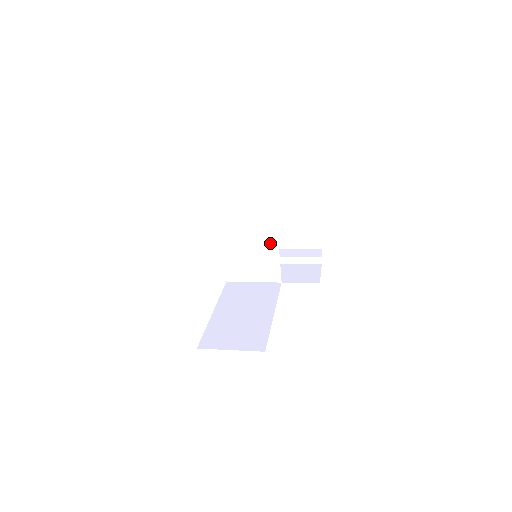
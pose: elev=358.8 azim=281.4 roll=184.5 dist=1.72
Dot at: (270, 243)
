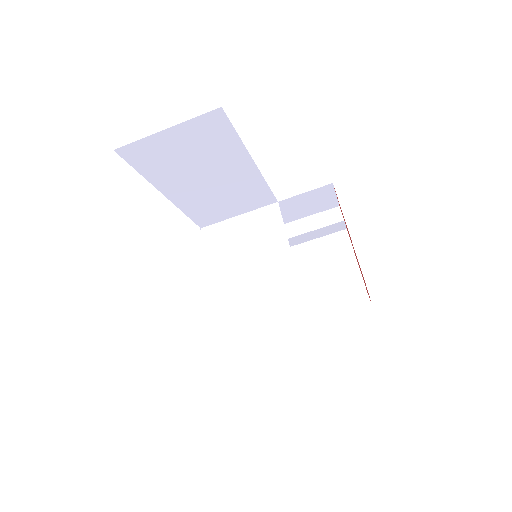
Dot at: (277, 249)
